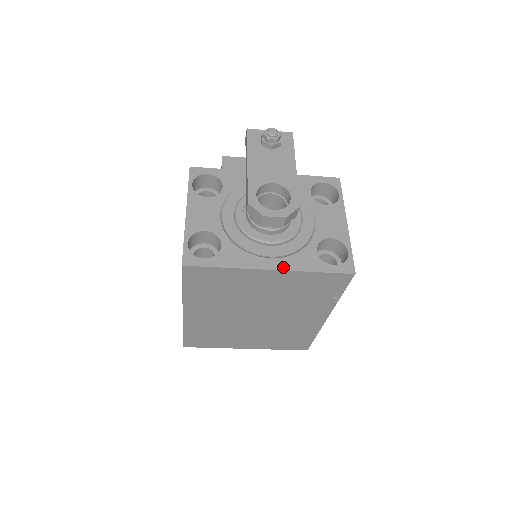
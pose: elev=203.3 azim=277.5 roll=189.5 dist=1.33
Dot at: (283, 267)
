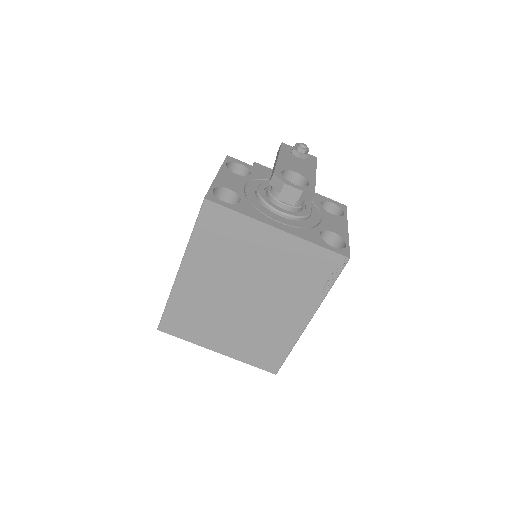
Dot at: (289, 231)
